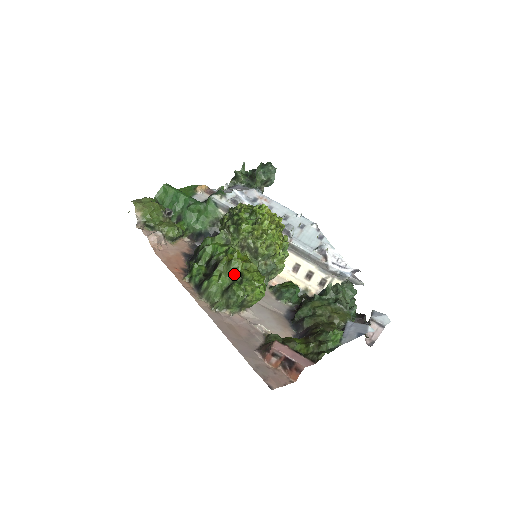
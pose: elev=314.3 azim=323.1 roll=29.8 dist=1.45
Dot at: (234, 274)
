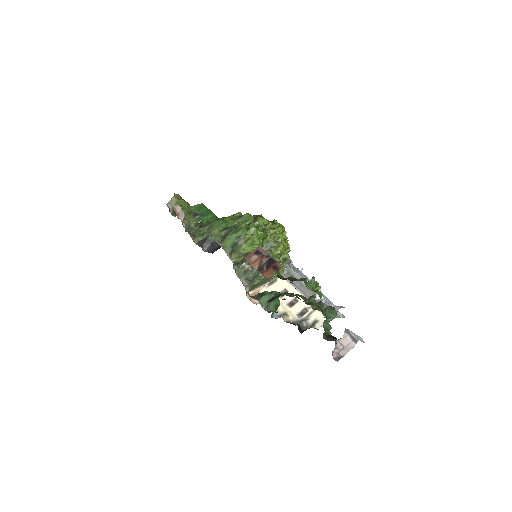
Dot at: occluded
